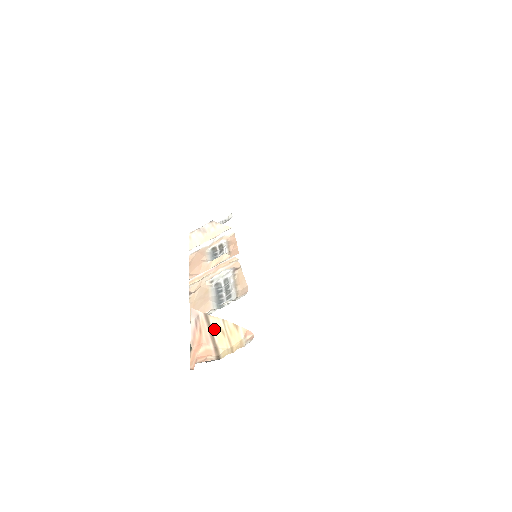
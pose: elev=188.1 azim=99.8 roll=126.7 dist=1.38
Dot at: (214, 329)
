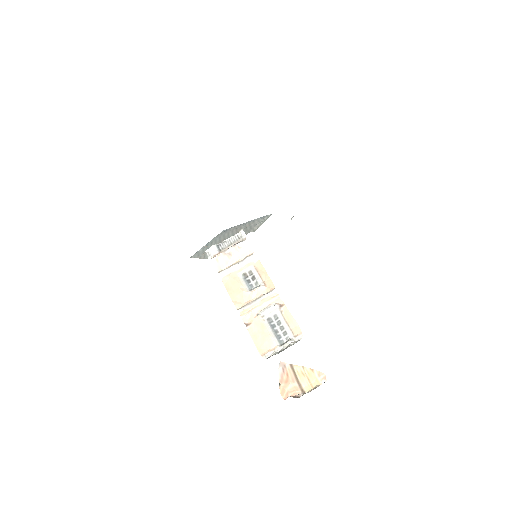
Dot at: (297, 373)
